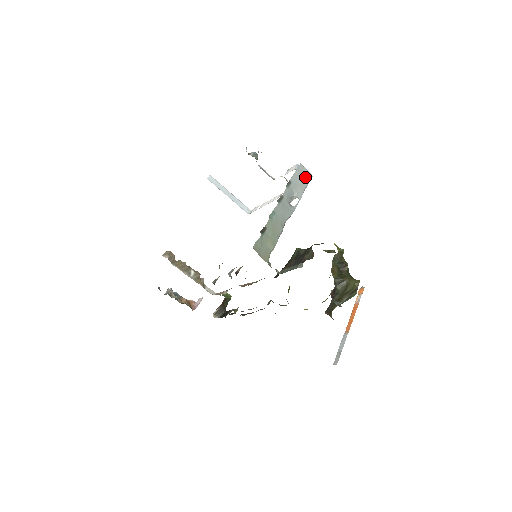
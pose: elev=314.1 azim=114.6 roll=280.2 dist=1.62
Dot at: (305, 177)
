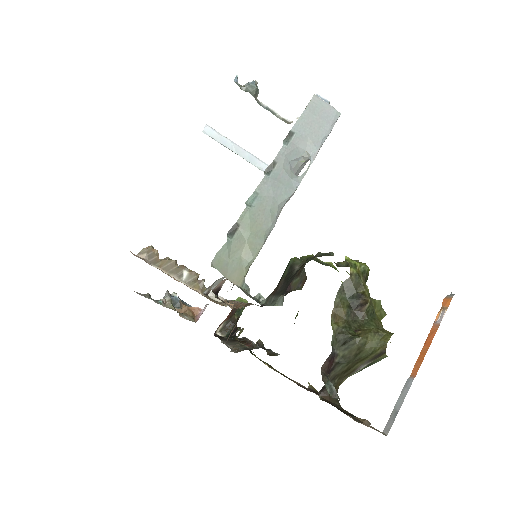
Dot at: (324, 119)
